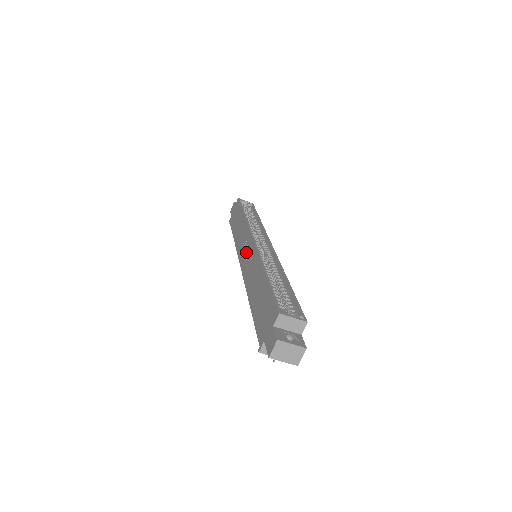
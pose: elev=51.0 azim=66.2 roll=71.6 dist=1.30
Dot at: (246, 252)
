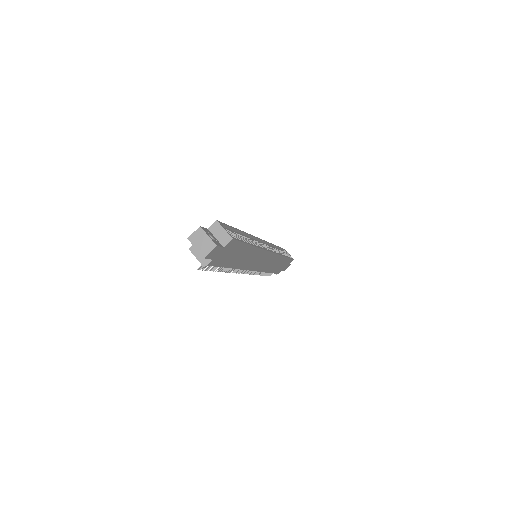
Dot at: occluded
